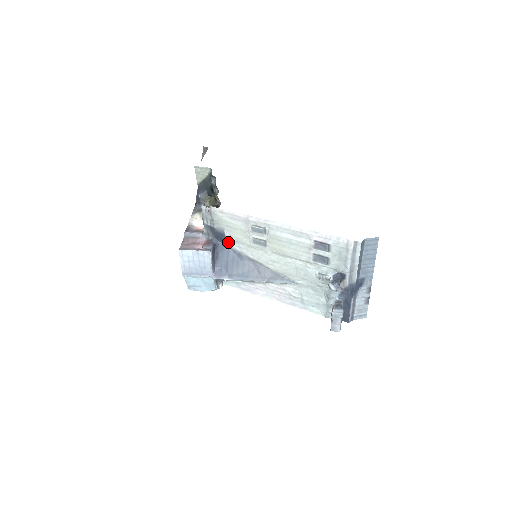
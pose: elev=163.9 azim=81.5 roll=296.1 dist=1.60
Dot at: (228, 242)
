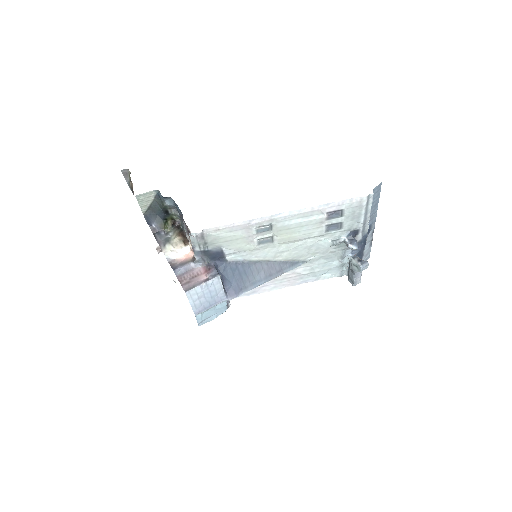
Dot at: (227, 257)
